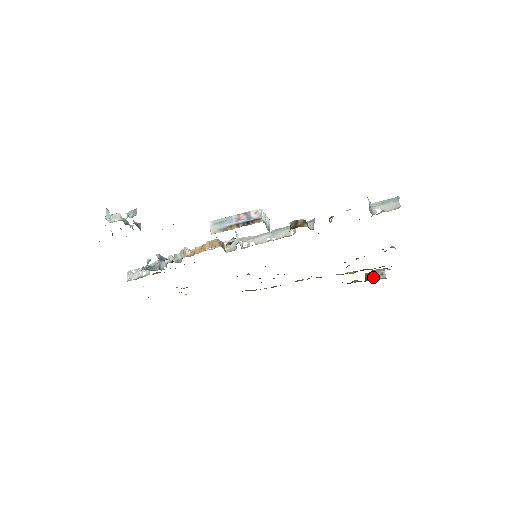
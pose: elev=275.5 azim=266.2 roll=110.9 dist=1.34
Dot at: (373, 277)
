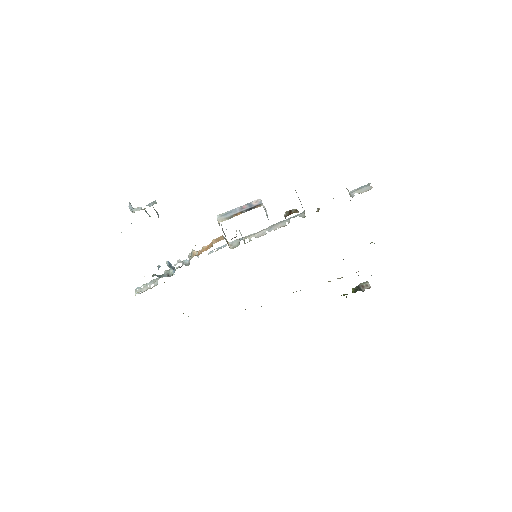
Dot at: (359, 289)
